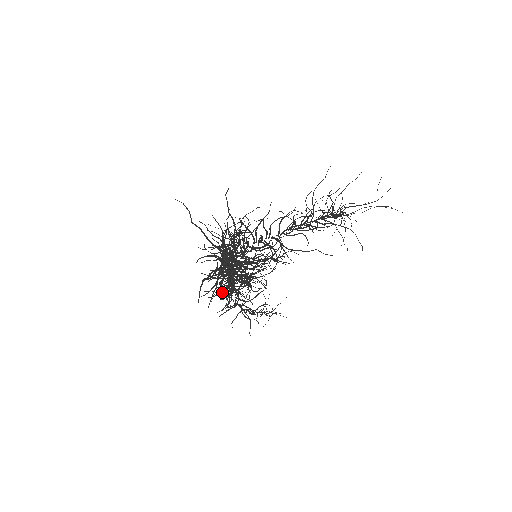
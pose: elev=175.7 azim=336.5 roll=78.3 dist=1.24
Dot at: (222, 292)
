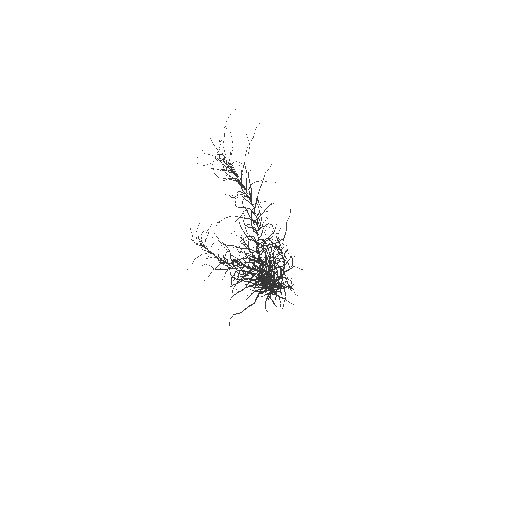
Dot at: occluded
